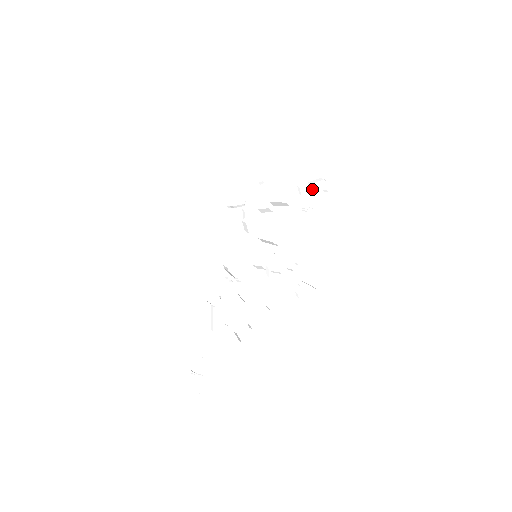
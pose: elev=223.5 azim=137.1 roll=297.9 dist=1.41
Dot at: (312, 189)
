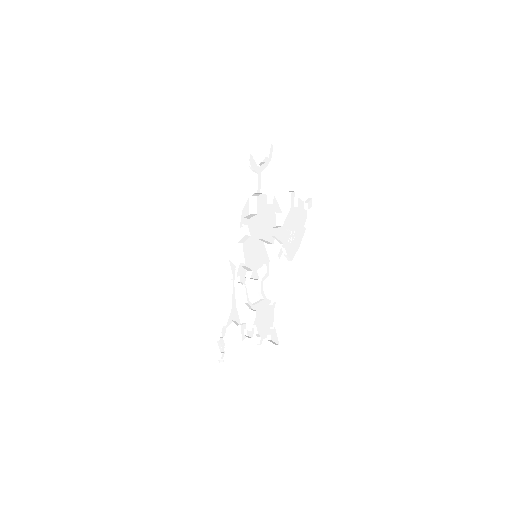
Dot at: (298, 208)
